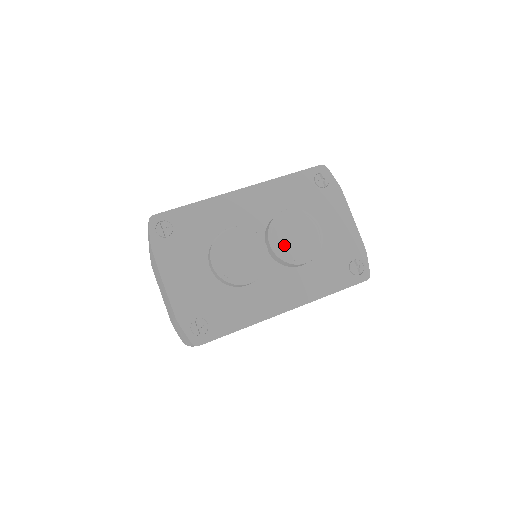
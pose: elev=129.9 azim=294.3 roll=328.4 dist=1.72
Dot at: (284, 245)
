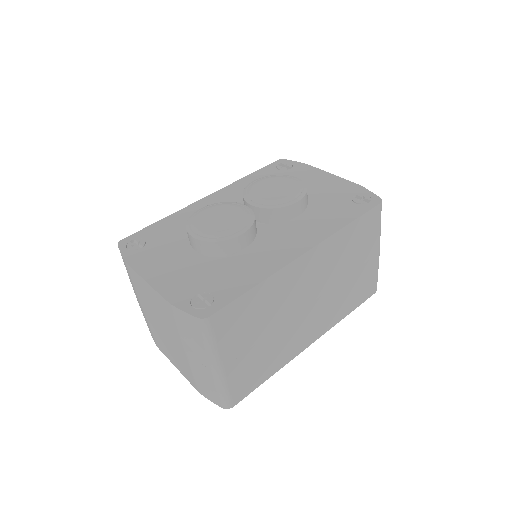
Dot at: (265, 198)
